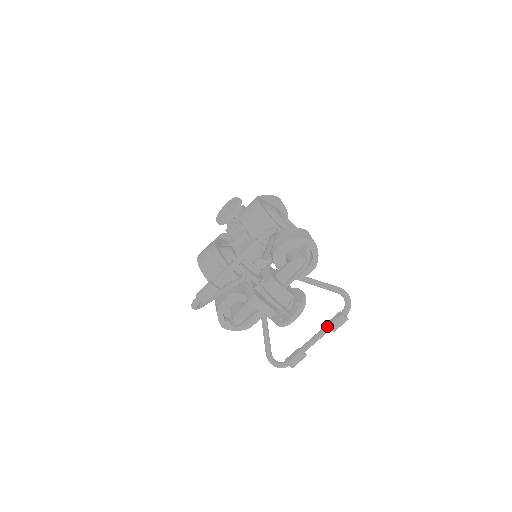
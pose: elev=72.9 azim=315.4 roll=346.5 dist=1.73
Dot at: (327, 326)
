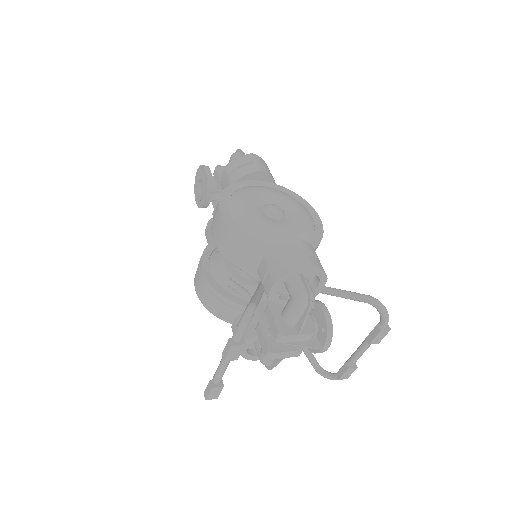
Dot at: (368, 343)
